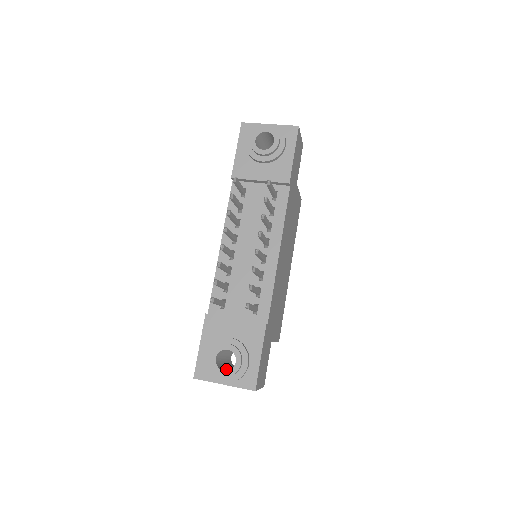
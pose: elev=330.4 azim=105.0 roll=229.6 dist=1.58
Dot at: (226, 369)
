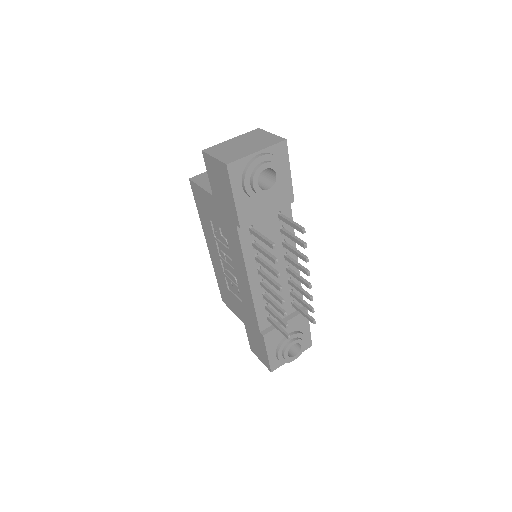
Dot at: occluded
